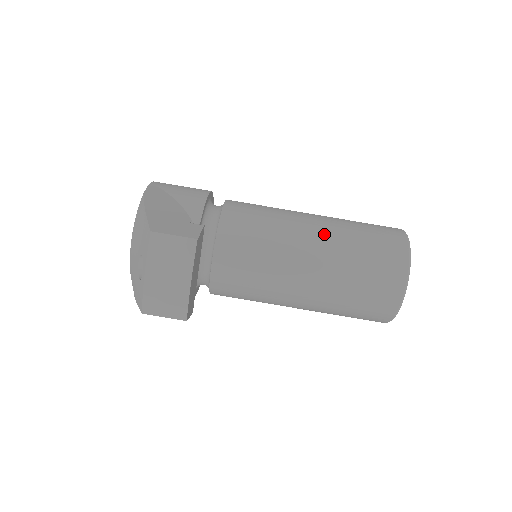
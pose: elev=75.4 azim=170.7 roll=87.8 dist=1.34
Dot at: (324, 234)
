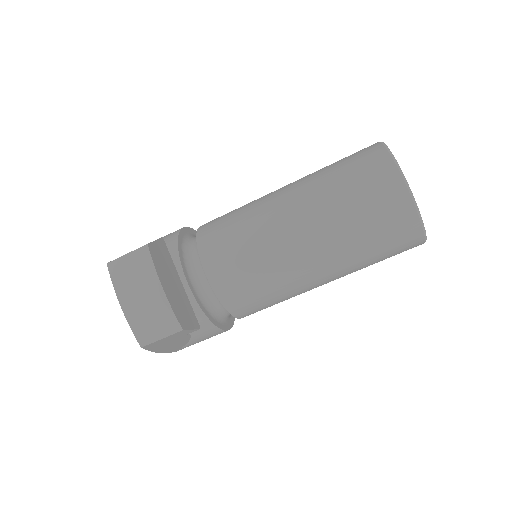
Dot at: (296, 190)
